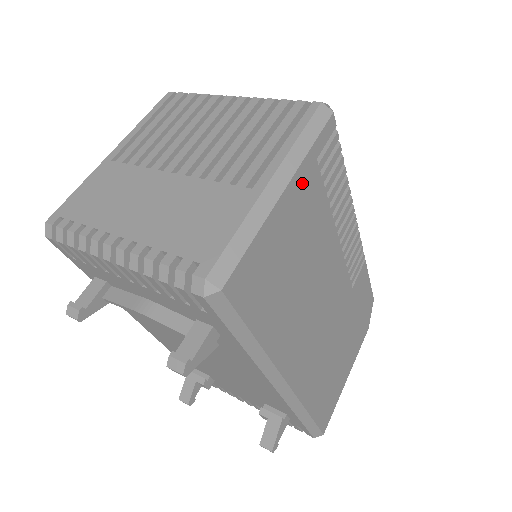
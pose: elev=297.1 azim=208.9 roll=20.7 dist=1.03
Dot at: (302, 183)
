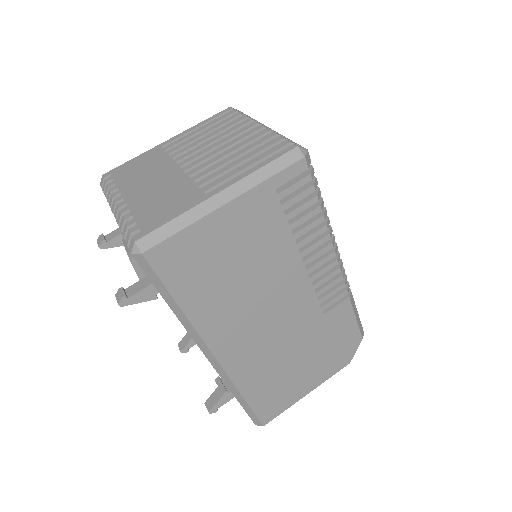
Dot at: (252, 204)
